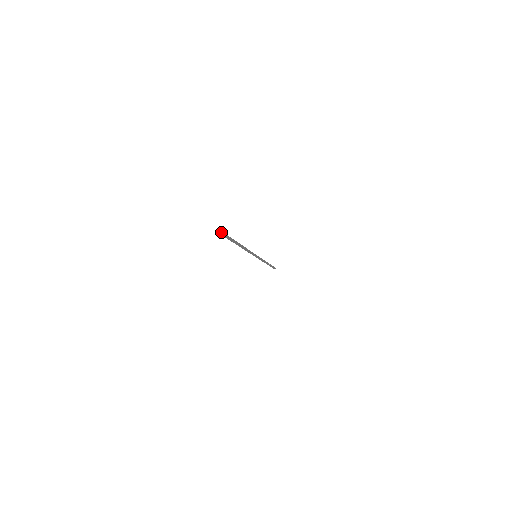
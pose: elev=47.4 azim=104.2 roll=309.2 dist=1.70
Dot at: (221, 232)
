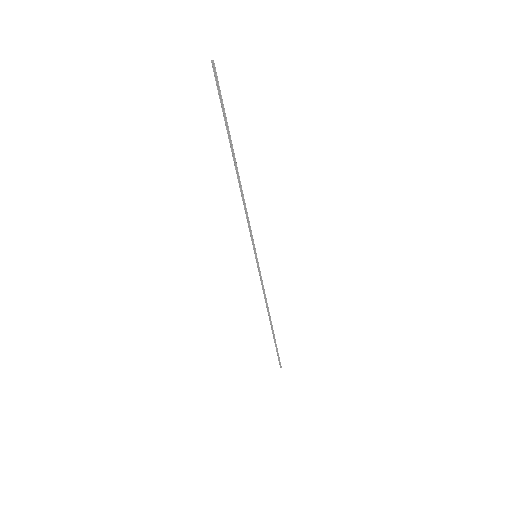
Dot at: (212, 60)
